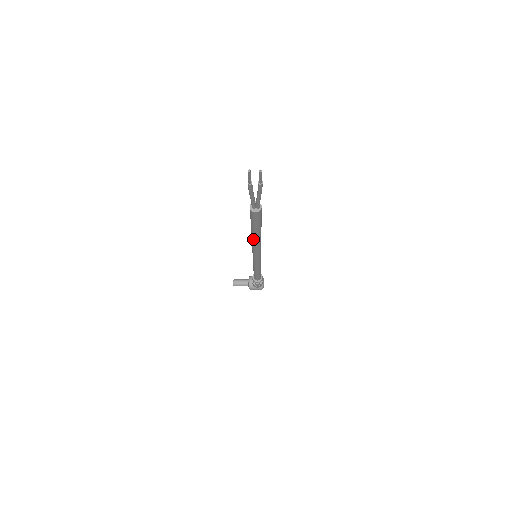
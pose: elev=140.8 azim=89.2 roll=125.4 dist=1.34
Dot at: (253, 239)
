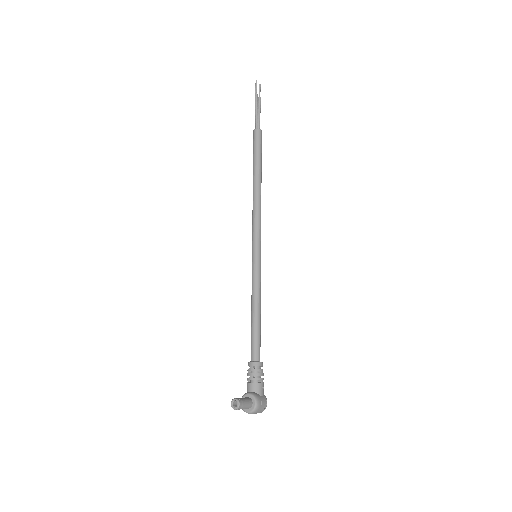
Dot at: (258, 189)
